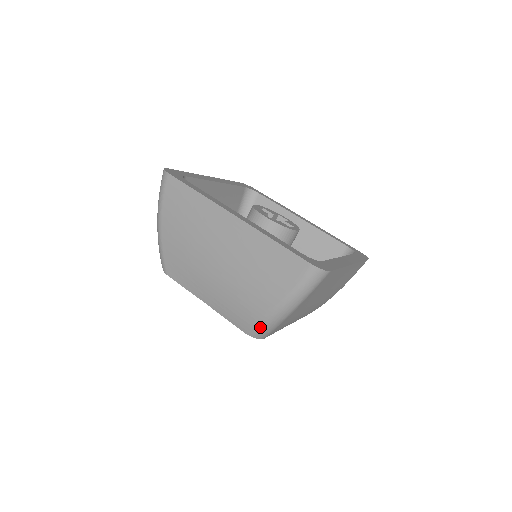
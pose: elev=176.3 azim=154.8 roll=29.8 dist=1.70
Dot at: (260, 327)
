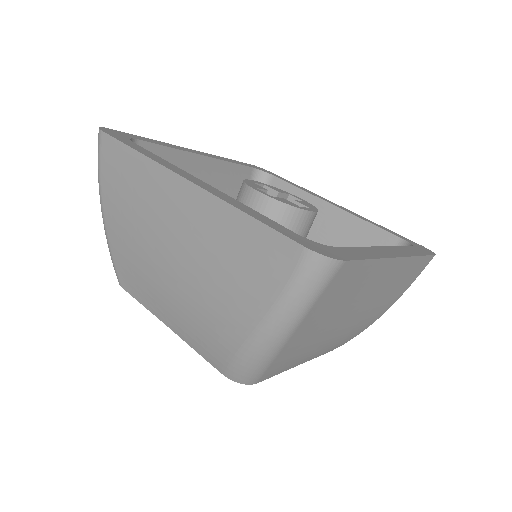
Dot at: (240, 365)
